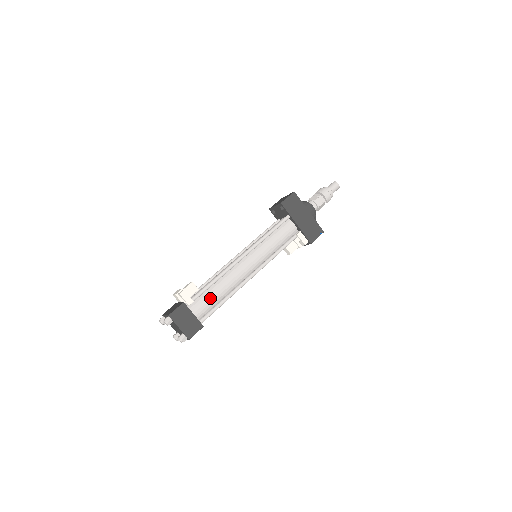
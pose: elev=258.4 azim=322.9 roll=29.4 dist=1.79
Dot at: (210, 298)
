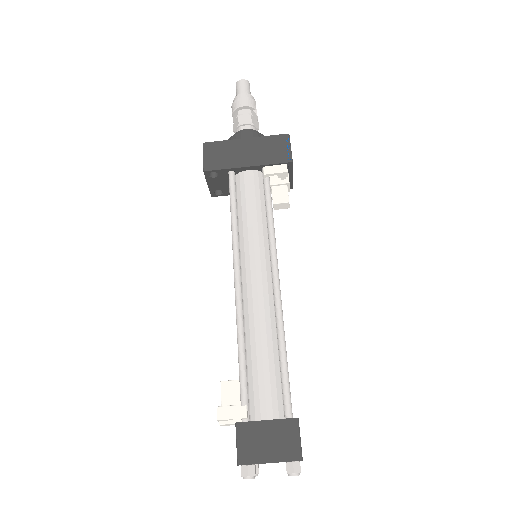
Dot at: (262, 373)
